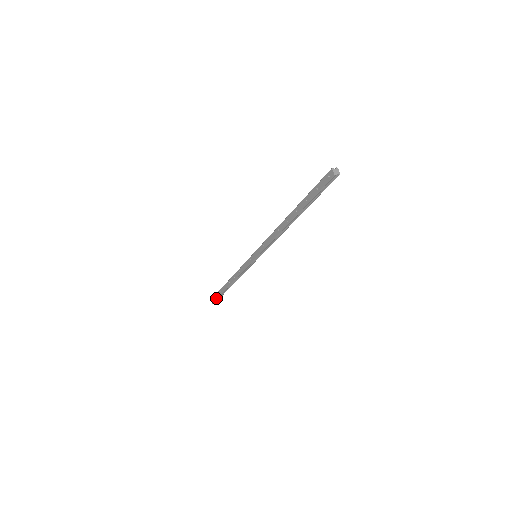
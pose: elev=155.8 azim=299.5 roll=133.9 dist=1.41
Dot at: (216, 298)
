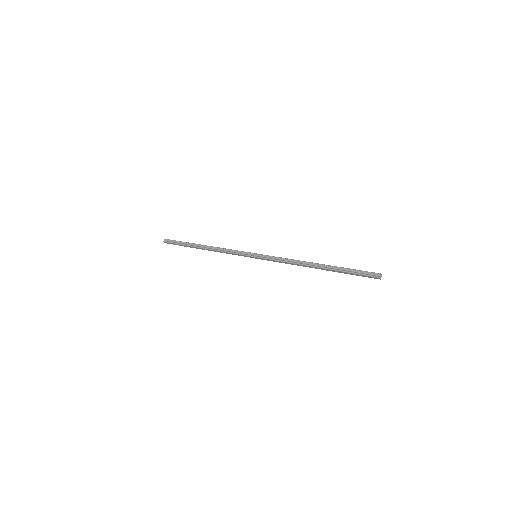
Dot at: occluded
